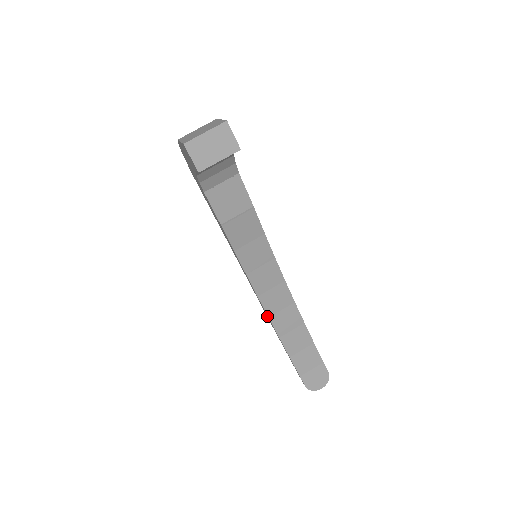
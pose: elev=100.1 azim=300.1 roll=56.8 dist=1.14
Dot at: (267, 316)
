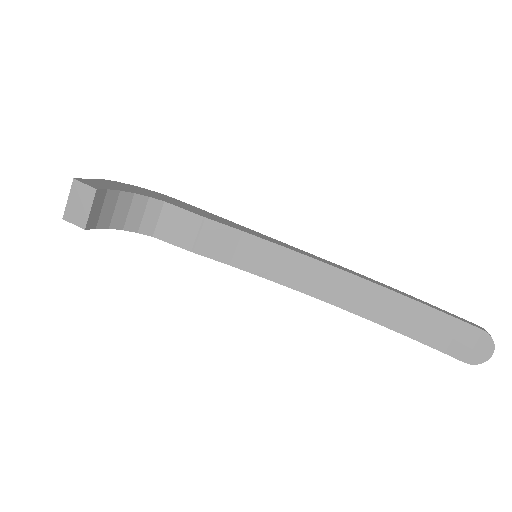
Dot at: (338, 305)
